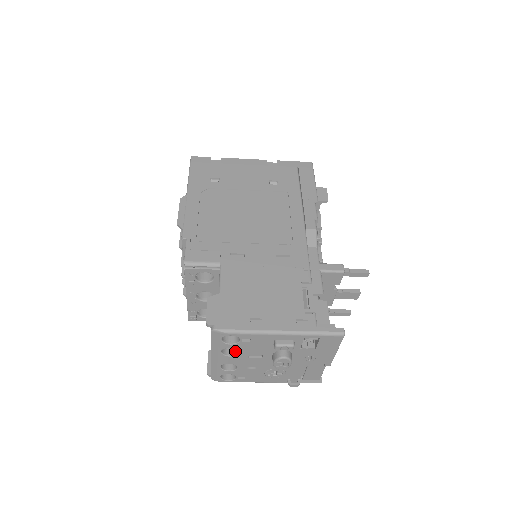
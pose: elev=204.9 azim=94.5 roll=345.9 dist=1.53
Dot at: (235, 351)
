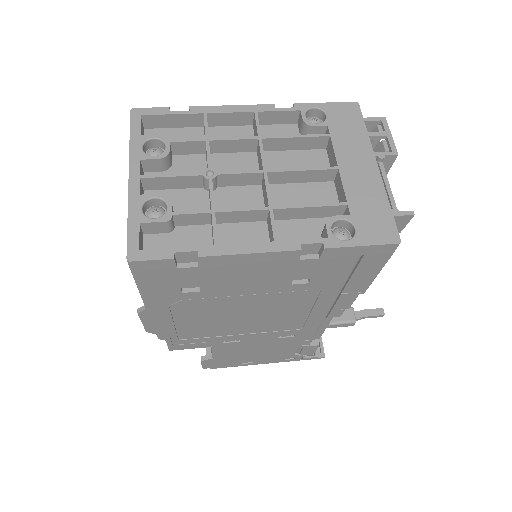
Dot at: occluded
